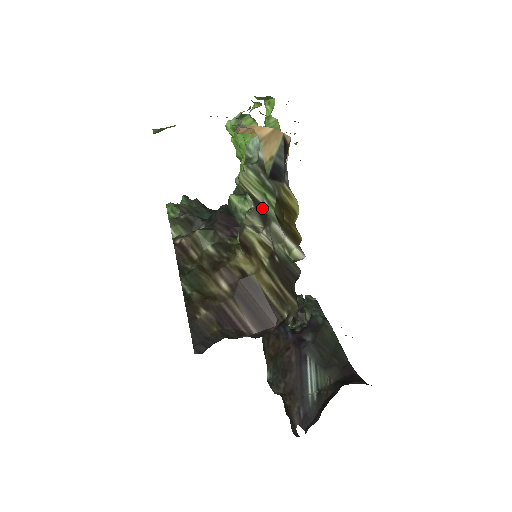
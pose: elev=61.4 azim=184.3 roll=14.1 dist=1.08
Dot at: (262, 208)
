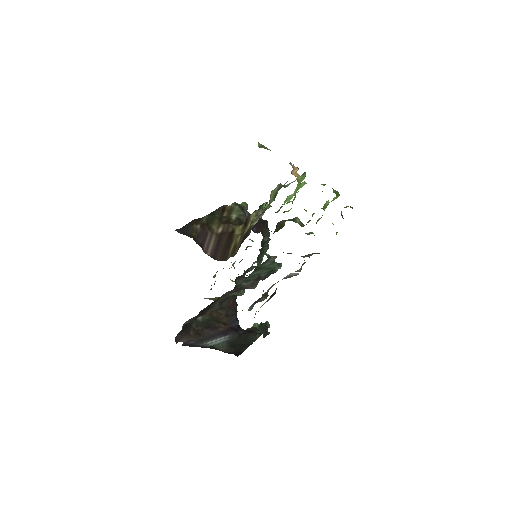
Dot at: occluded
